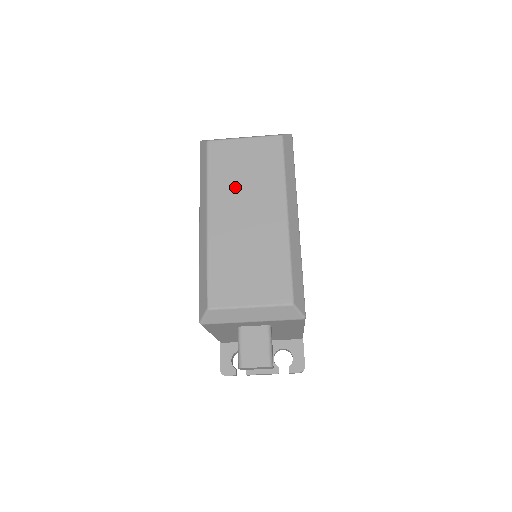
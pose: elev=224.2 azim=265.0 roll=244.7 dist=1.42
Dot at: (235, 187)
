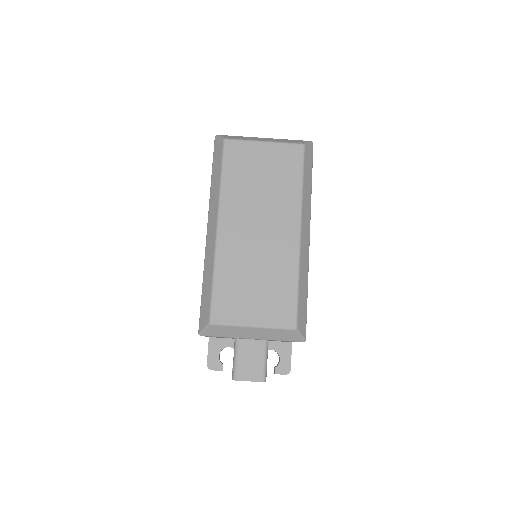
Dot at: (249, 196)
